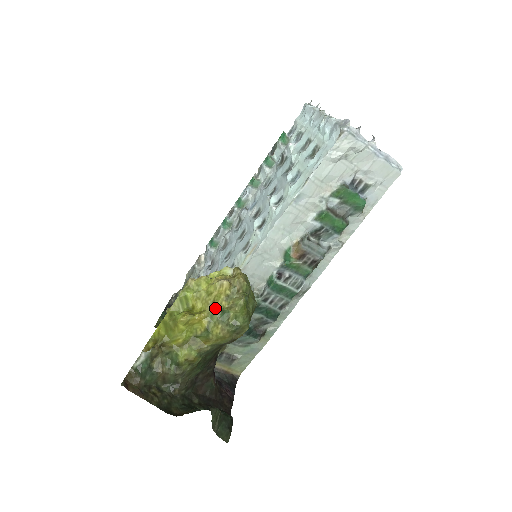
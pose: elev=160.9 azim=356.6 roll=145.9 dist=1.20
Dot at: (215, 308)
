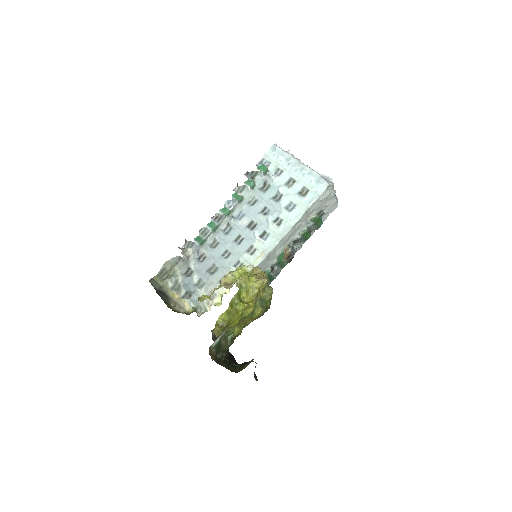
Dot at: (257, 298)
